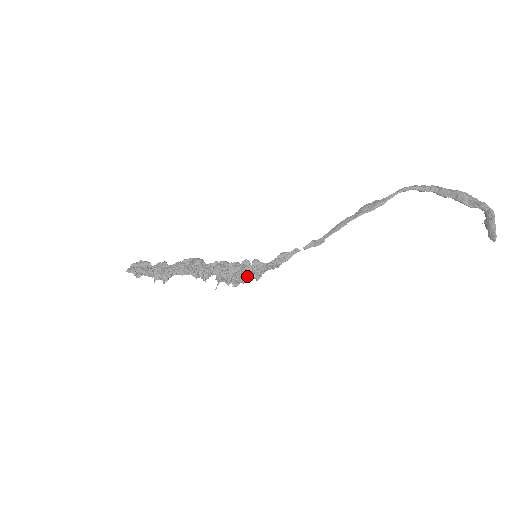
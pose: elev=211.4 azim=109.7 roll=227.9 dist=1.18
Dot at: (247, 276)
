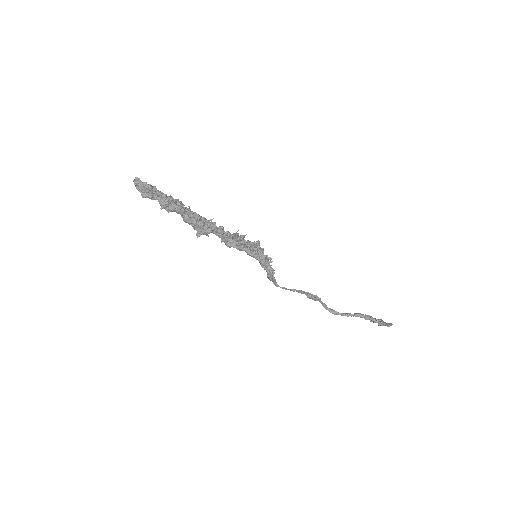
Dot at: (260, 248)
